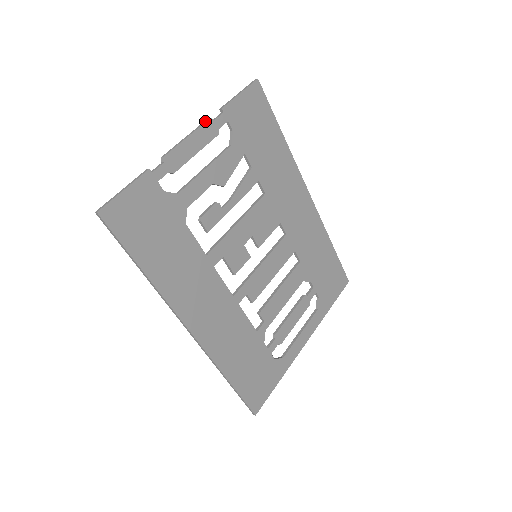
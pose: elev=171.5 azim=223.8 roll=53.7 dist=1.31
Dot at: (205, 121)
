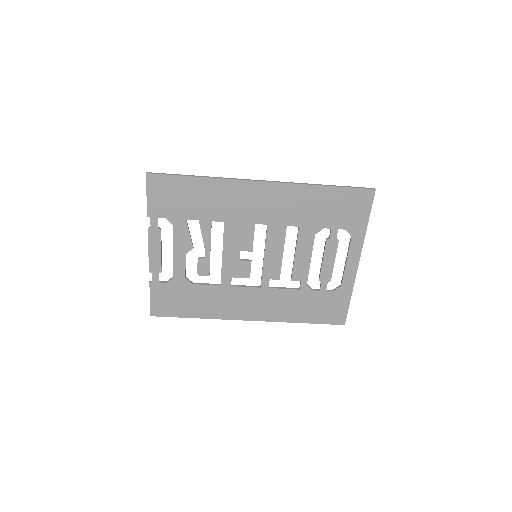
Dot at: (148, 233)
